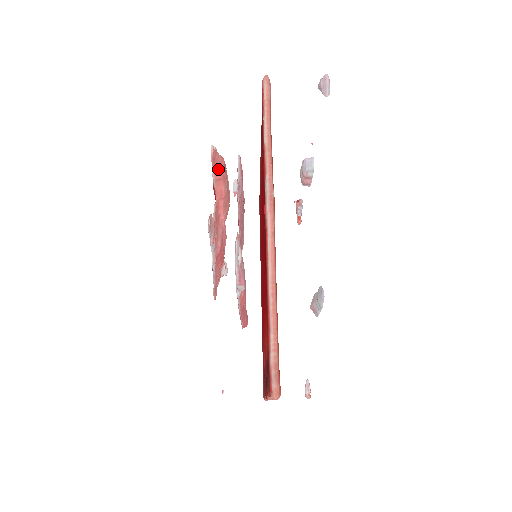
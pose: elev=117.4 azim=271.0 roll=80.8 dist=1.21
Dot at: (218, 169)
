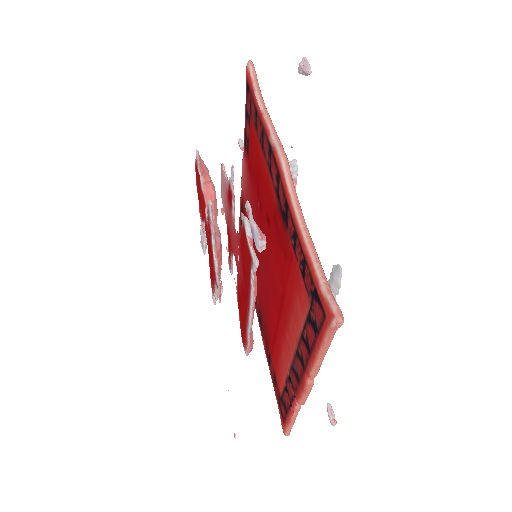
Dot at: (204, 175)
